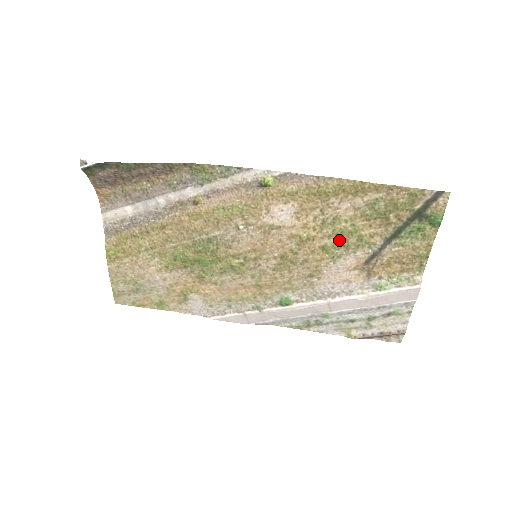
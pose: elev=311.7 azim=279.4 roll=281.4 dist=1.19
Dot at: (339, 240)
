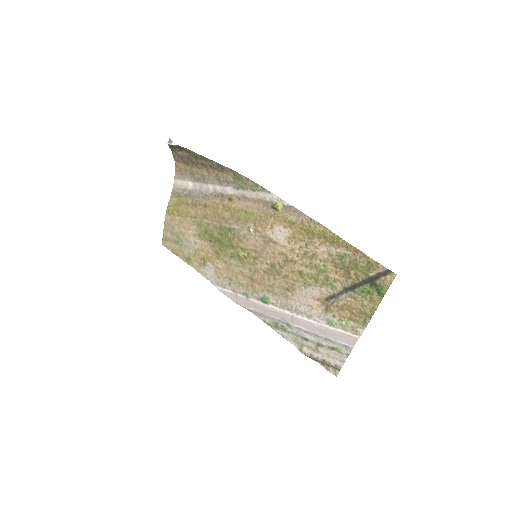
Dot at: (312, 272)
